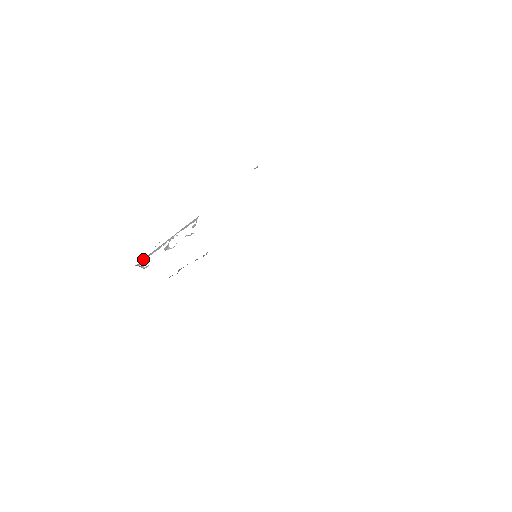
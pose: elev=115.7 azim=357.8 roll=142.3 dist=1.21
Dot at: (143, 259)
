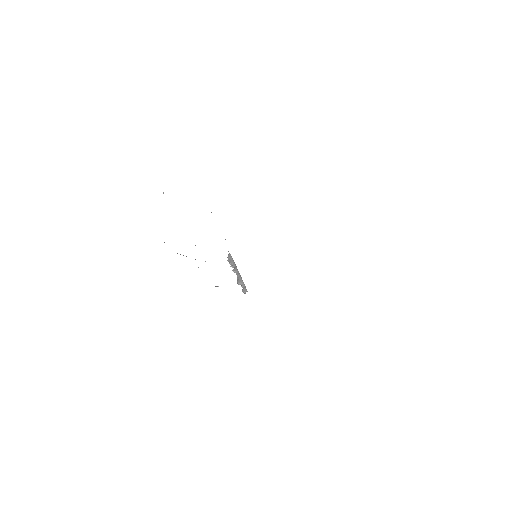
Dot at: occluded
